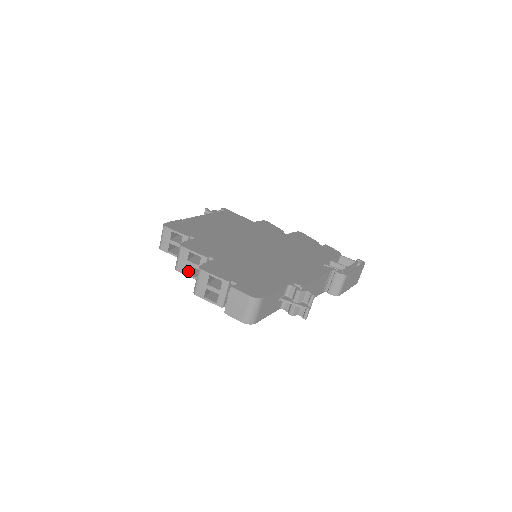
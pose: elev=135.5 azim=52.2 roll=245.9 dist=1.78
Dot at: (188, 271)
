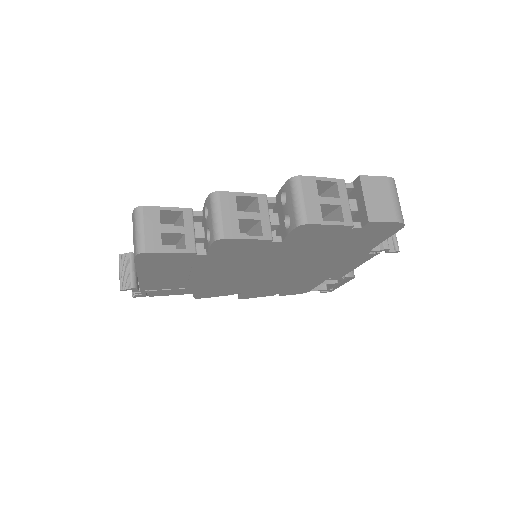
Dot at: occluded
